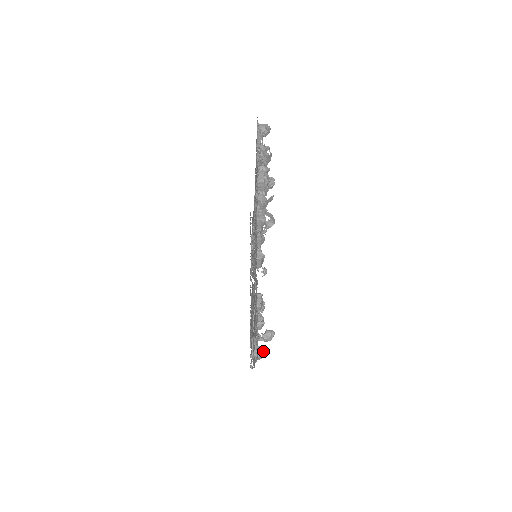
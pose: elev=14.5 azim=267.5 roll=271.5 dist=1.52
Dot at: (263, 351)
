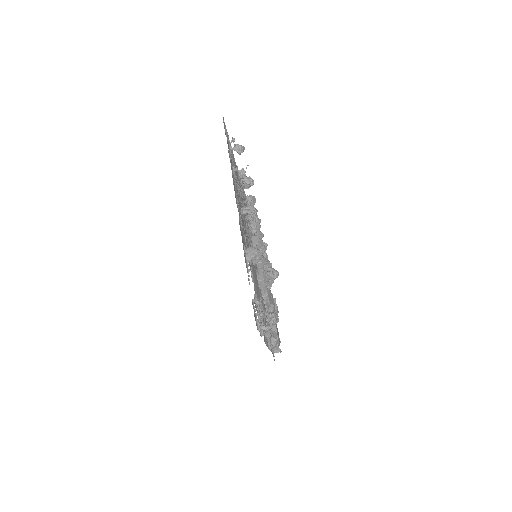
Dot at: (259, 250)
